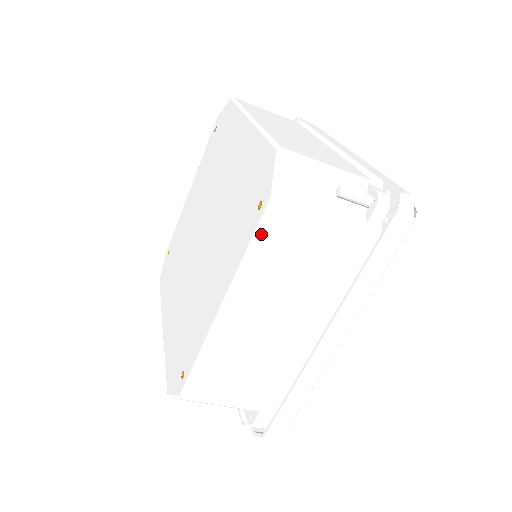
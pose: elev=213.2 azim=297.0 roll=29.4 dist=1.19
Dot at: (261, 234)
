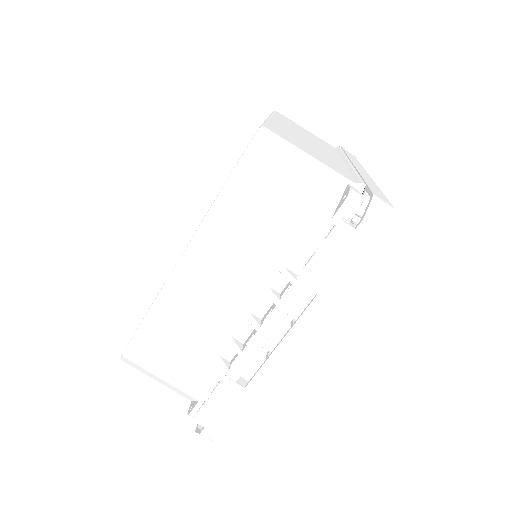
Dot at: (276, 113)
